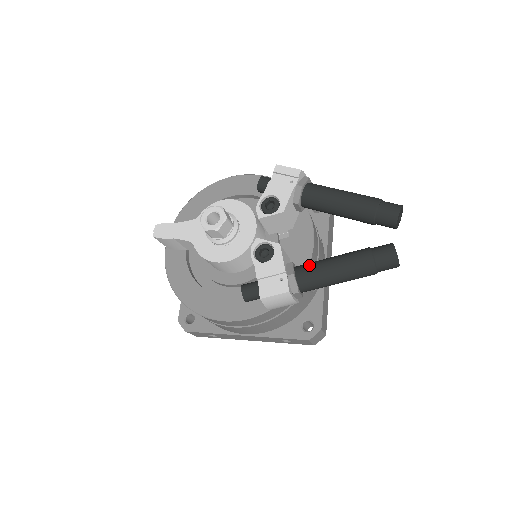
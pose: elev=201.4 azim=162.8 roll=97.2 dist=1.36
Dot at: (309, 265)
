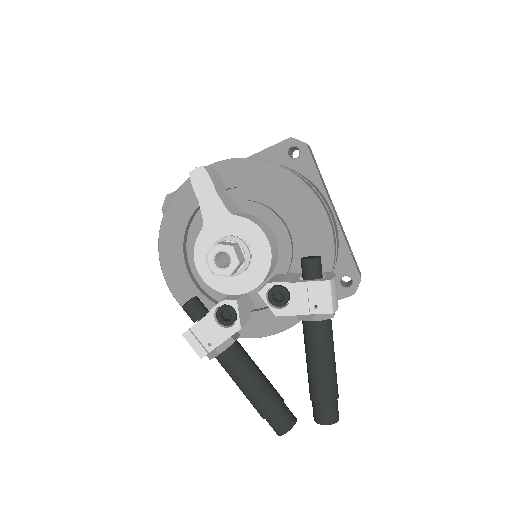
Dot at: (238, 360)
